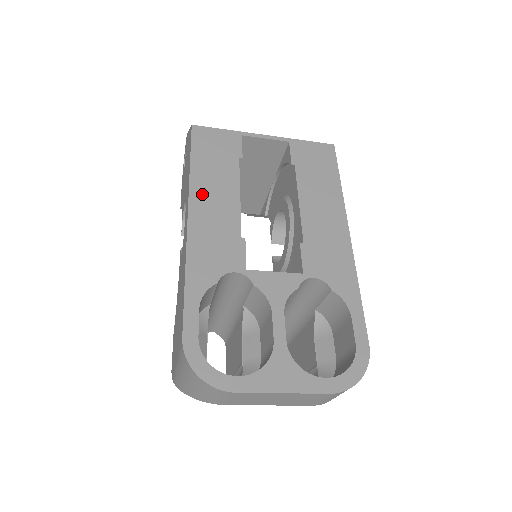
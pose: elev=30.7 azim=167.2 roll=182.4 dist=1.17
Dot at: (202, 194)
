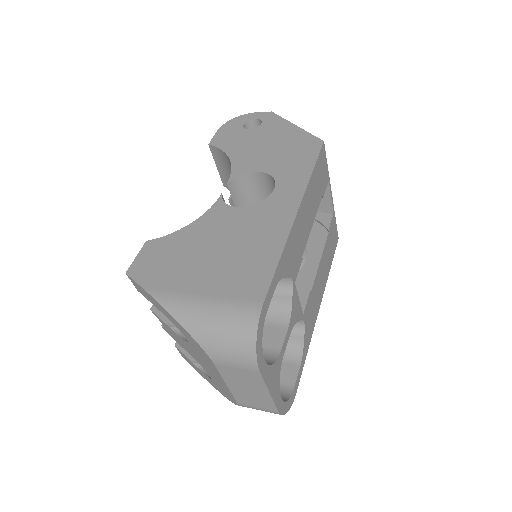
Dot at: (307, 201)
